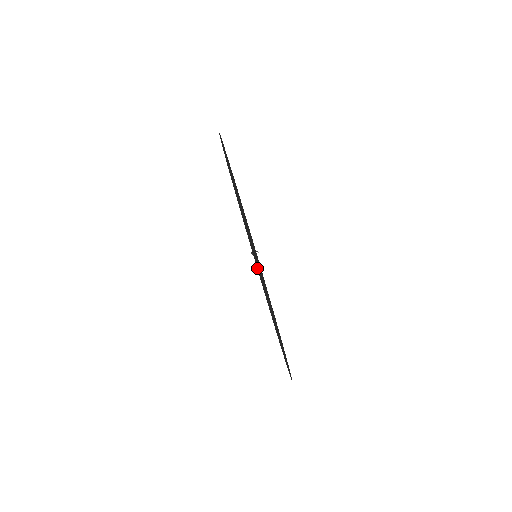
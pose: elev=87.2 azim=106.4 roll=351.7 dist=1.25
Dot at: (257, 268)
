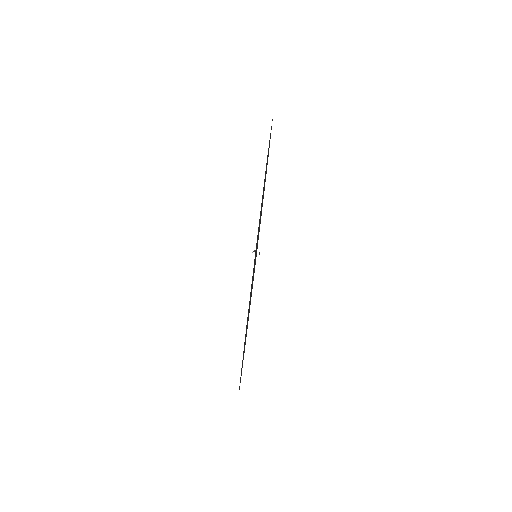
Dot at: occluded
